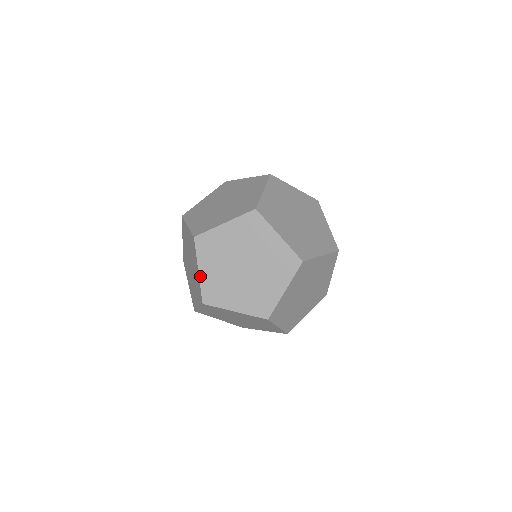
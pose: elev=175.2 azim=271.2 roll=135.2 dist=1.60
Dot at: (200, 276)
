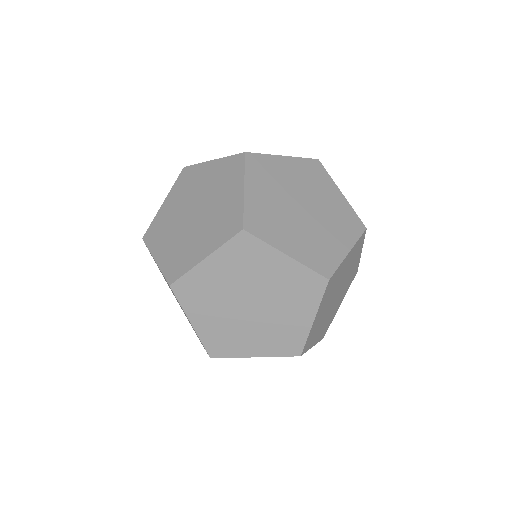
Dot at: (160, 208)
